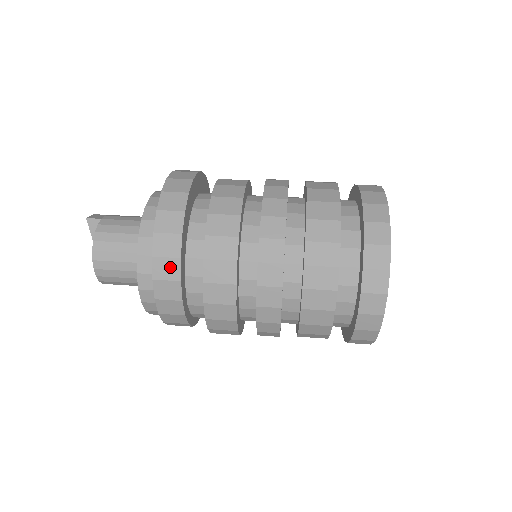
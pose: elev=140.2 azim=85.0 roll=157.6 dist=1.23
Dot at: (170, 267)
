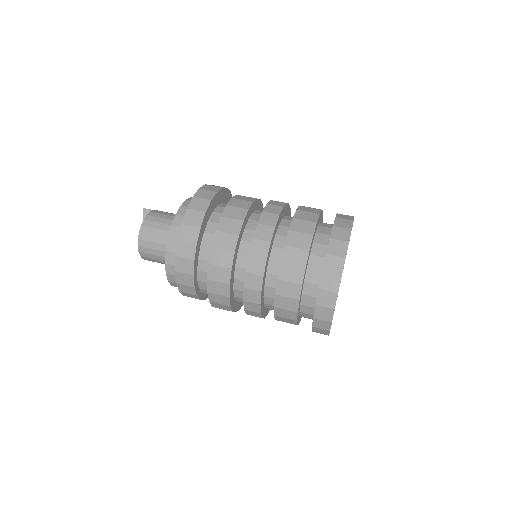
Dot at: (192, 233)
